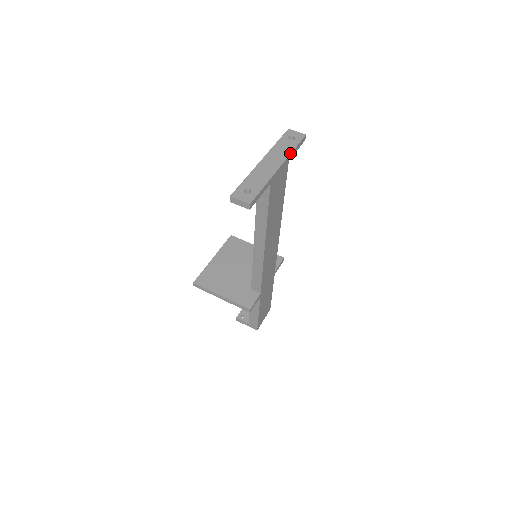
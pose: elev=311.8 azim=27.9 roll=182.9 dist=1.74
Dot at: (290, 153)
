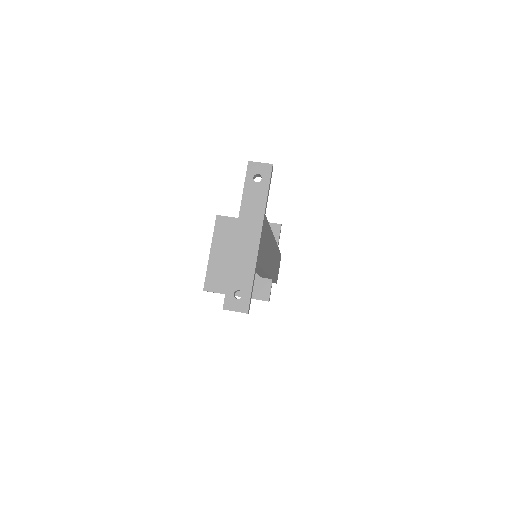
Dot at: (264, 209)
